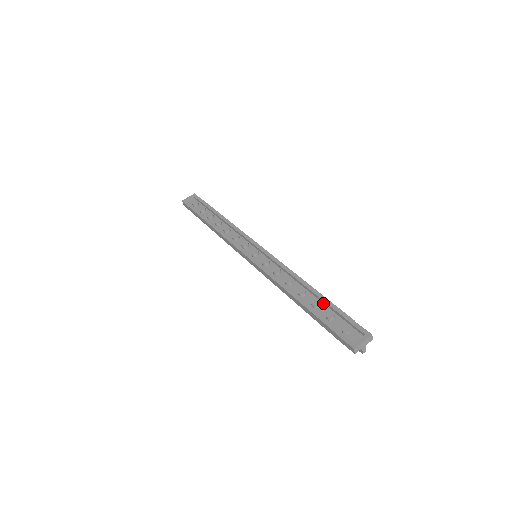
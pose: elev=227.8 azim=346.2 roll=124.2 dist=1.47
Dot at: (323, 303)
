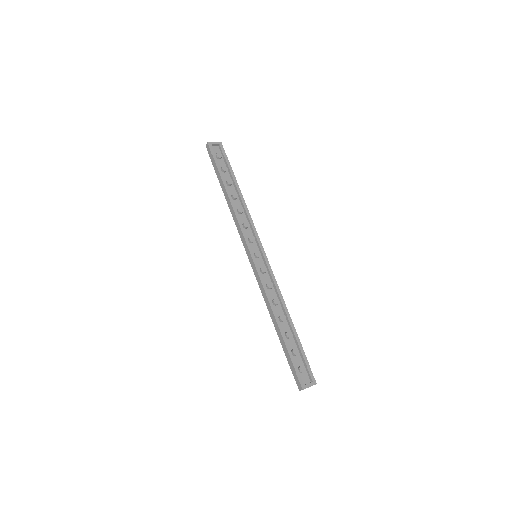
Dot at: (293, 336)
